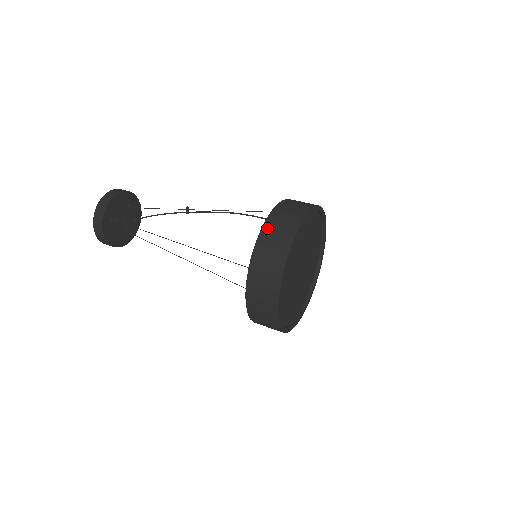
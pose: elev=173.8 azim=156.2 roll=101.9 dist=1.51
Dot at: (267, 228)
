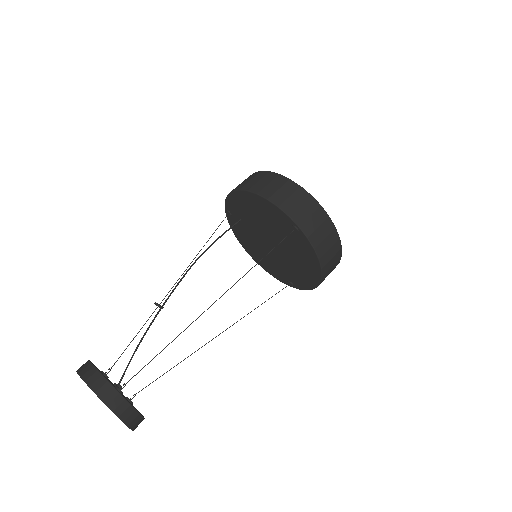
Dot at: (269, 195)
